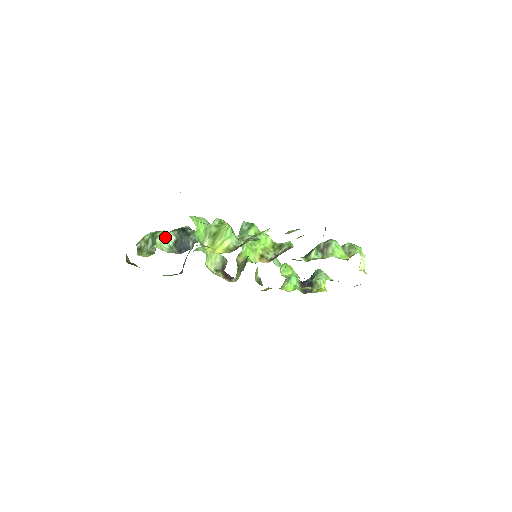
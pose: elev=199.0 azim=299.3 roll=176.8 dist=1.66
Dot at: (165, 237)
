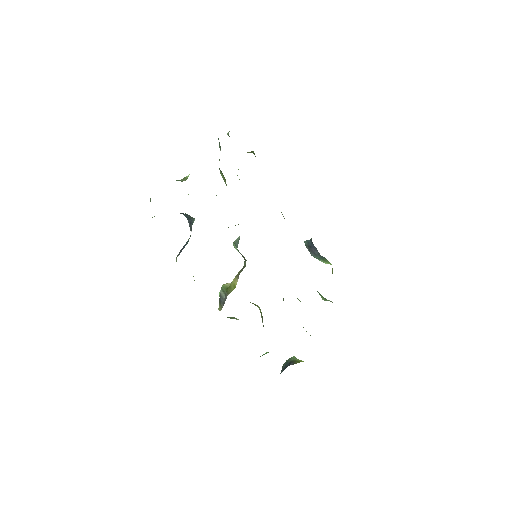
Dot at: occluded
